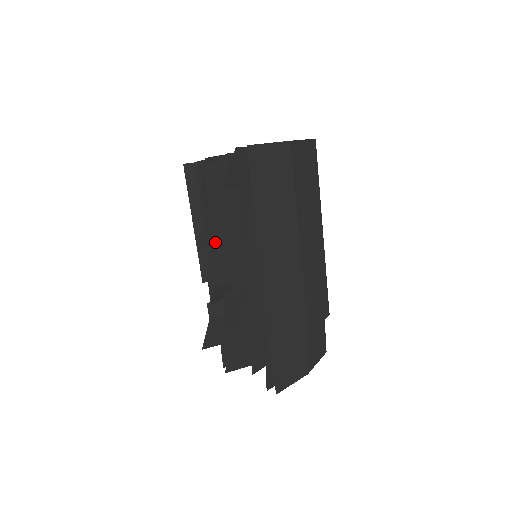
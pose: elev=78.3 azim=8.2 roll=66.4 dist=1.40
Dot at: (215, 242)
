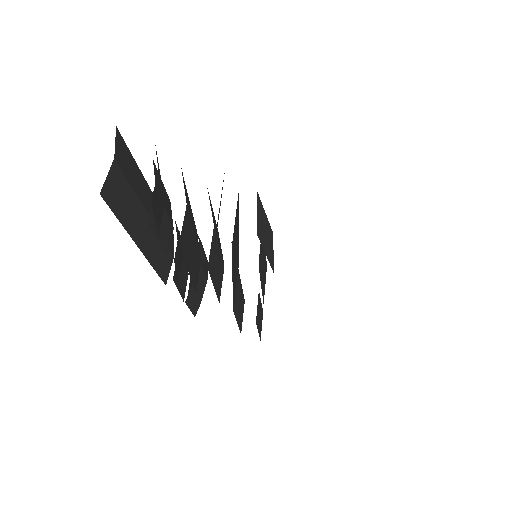
Dot at: (233, 286)
